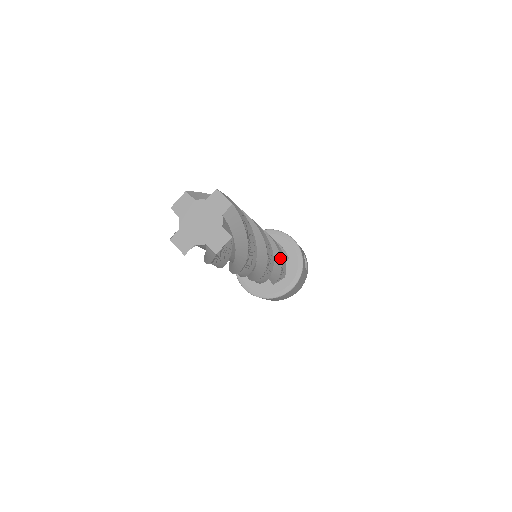
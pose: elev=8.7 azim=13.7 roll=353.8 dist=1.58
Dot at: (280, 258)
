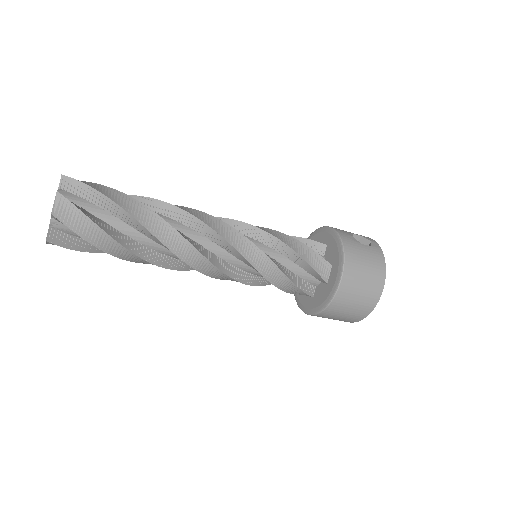
Dot at: (273, 236)
